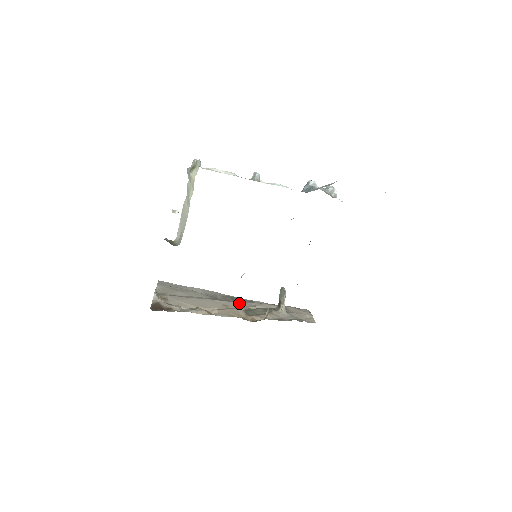
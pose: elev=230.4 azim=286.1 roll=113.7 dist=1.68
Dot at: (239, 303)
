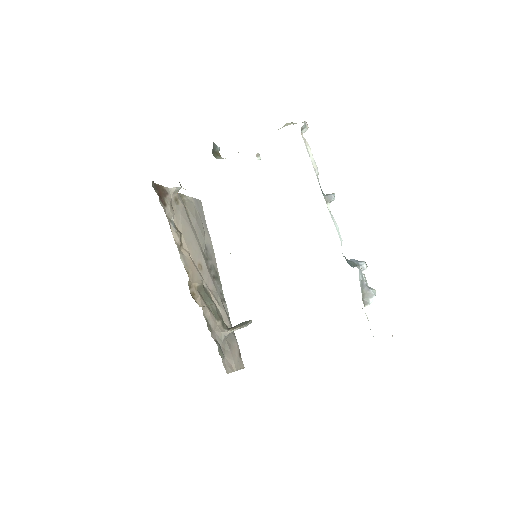
Dot at: (212, 283)
